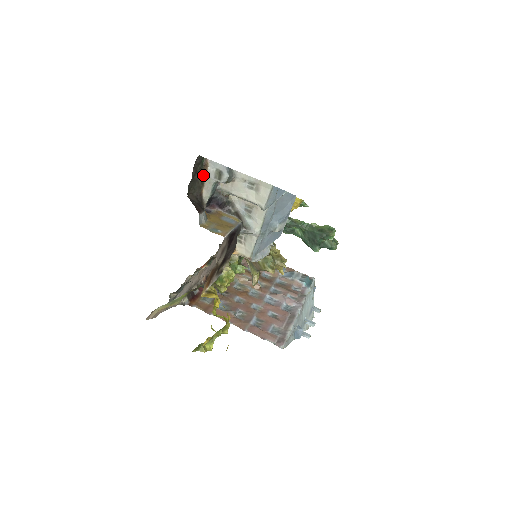
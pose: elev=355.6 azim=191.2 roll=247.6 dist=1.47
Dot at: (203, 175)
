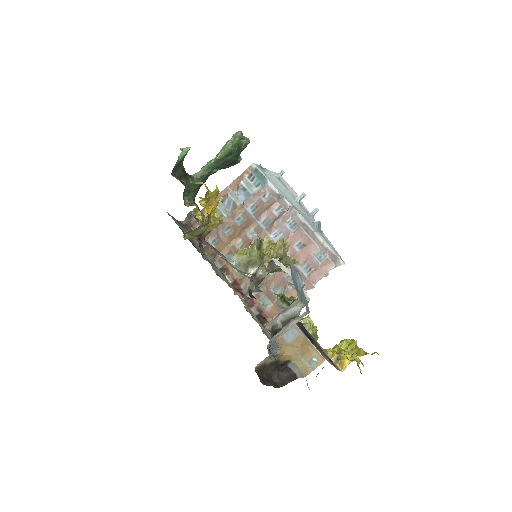
Dot at: (263, 368)
